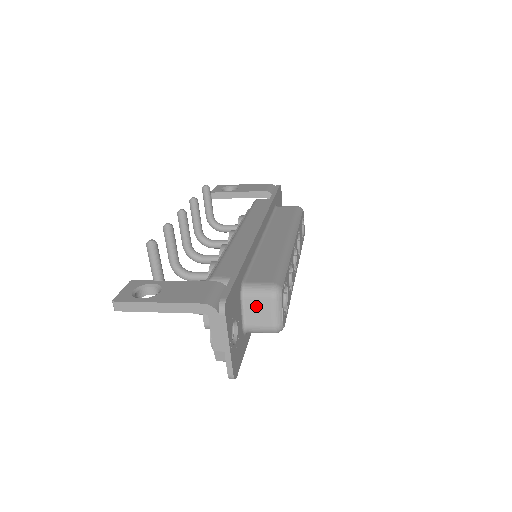
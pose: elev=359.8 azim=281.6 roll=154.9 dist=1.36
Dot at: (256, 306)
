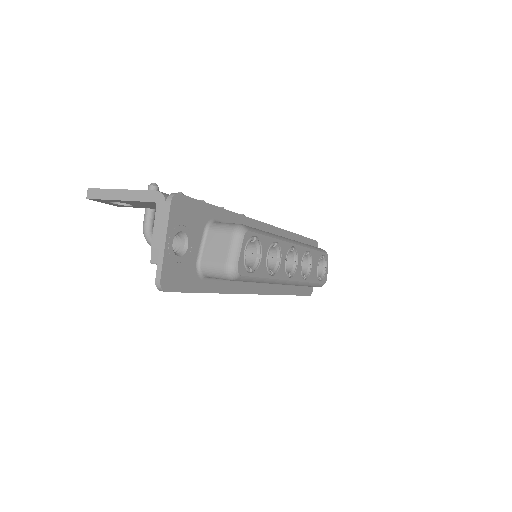
Dot at: (216, 240)
